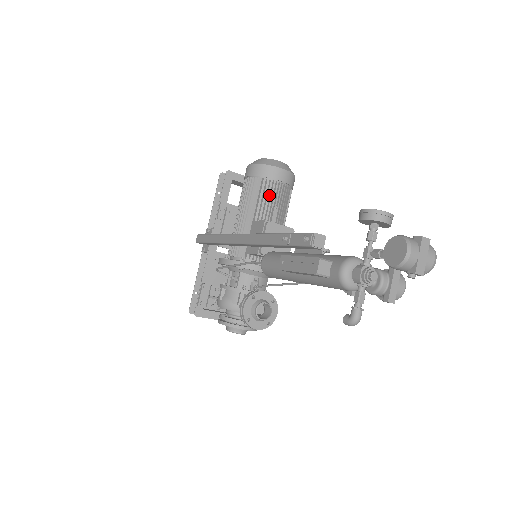
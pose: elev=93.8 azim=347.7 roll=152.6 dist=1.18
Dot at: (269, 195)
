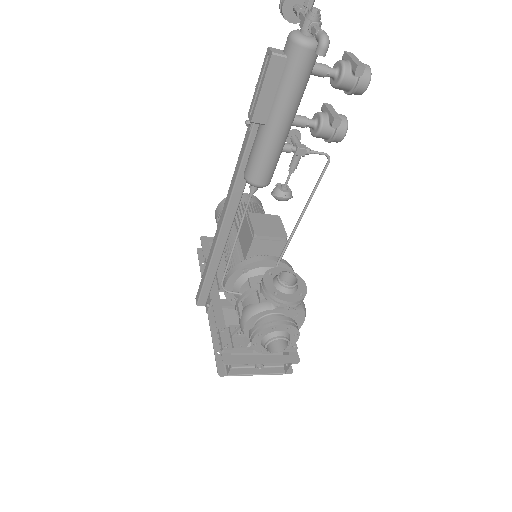
Dot at: occluded
